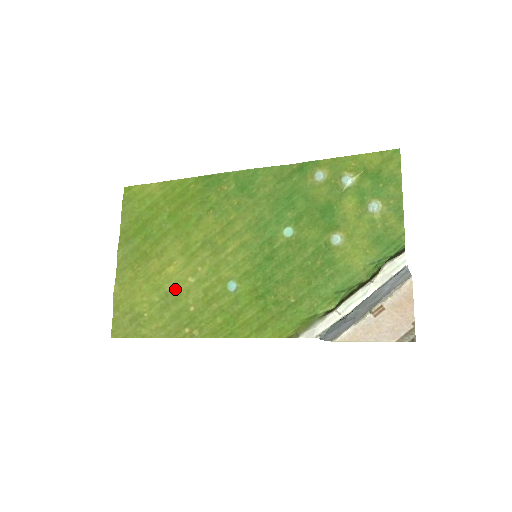
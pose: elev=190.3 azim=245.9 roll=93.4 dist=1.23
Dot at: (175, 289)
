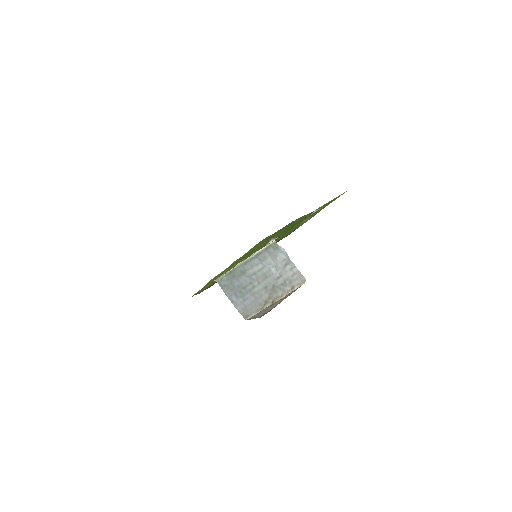
Dot at: occluded
